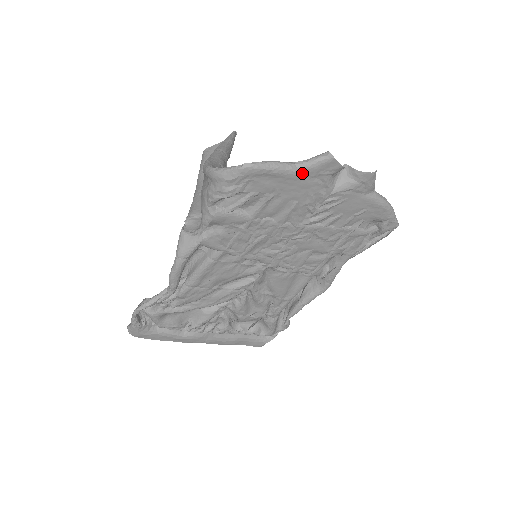
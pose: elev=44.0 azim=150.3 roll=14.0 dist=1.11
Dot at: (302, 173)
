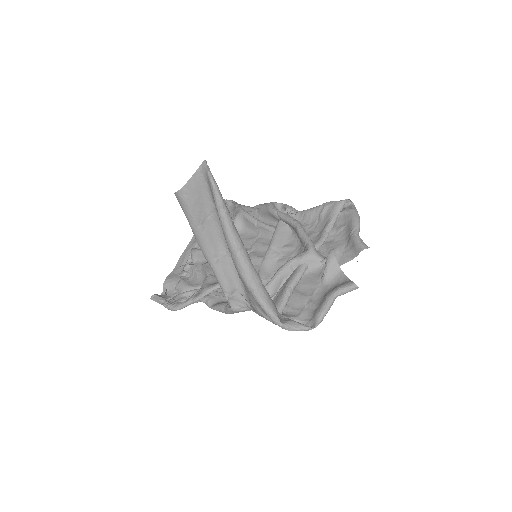
Dot at: occluded
